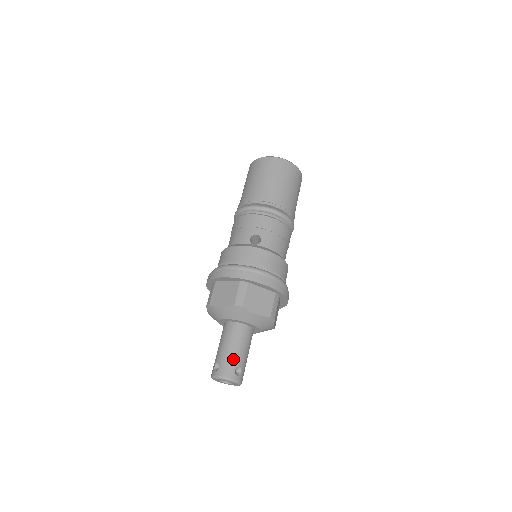
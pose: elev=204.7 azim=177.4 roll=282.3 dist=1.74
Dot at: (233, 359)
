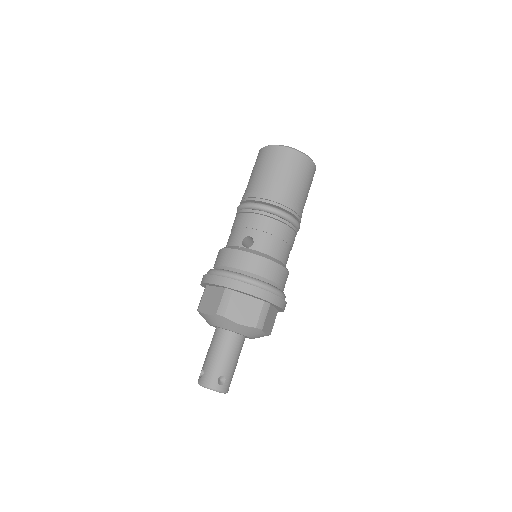
Dot at: (217, 368)
